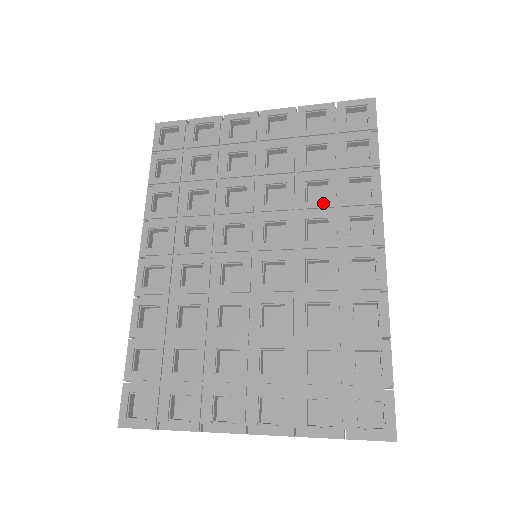
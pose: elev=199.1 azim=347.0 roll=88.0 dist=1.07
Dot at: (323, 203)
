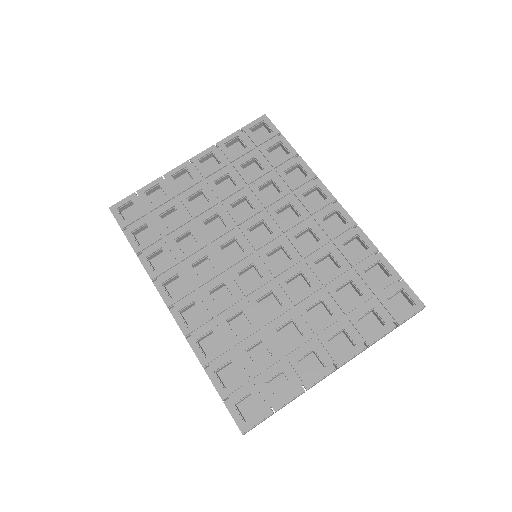
Dot at: (279, 195)
